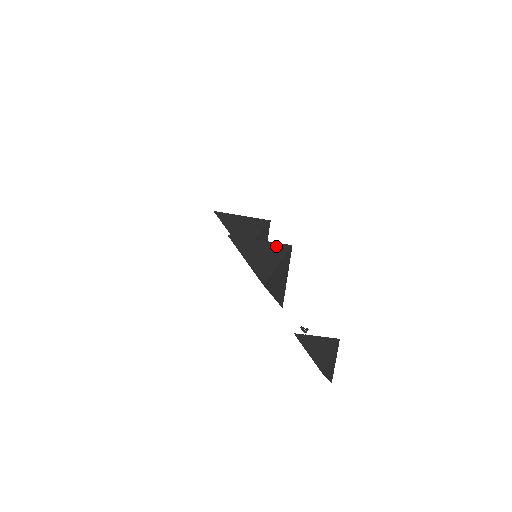
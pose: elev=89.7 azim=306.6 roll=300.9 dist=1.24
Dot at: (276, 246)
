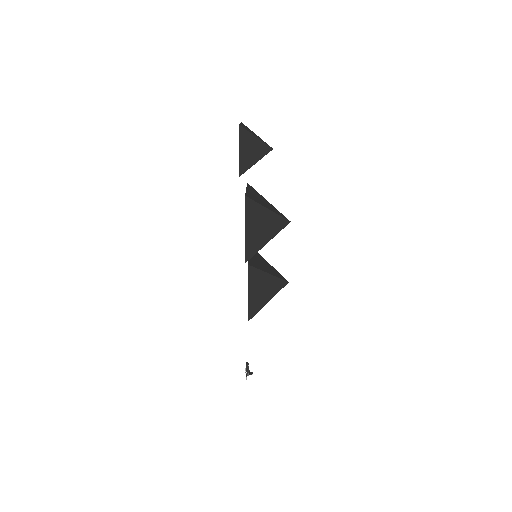
Dot at: (277, 211)
